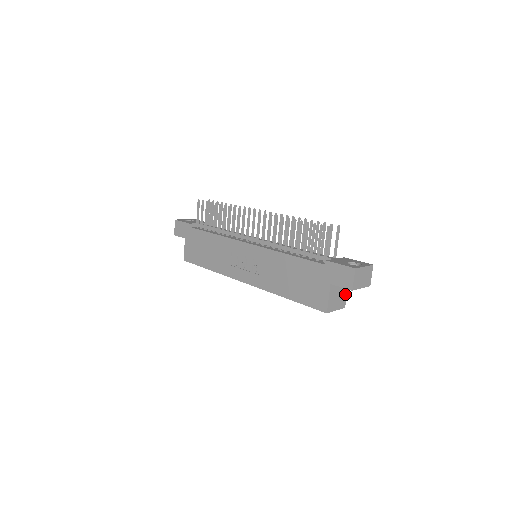
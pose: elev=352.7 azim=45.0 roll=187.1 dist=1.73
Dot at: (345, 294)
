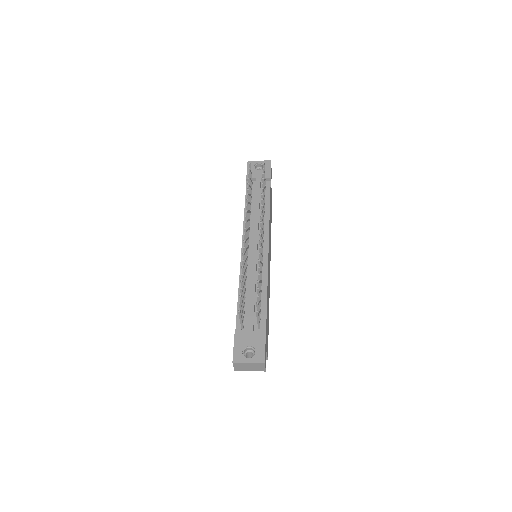
Dot at: occluded
